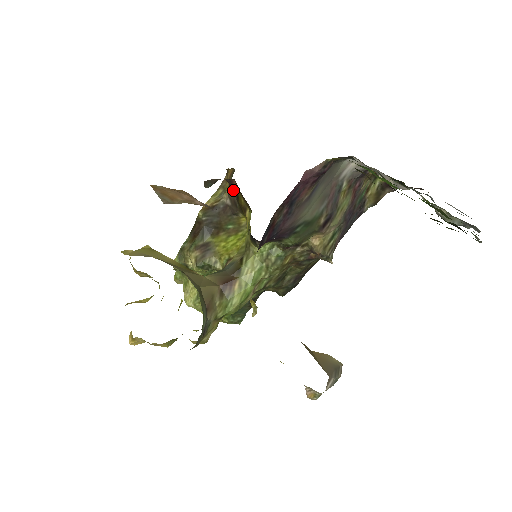
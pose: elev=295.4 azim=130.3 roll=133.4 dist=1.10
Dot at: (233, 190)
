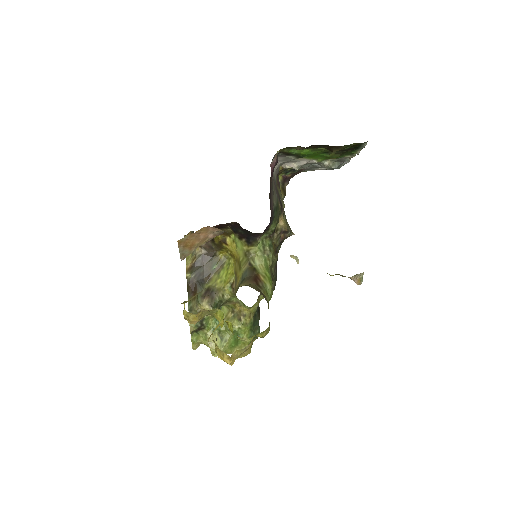
Dot at: occluded
